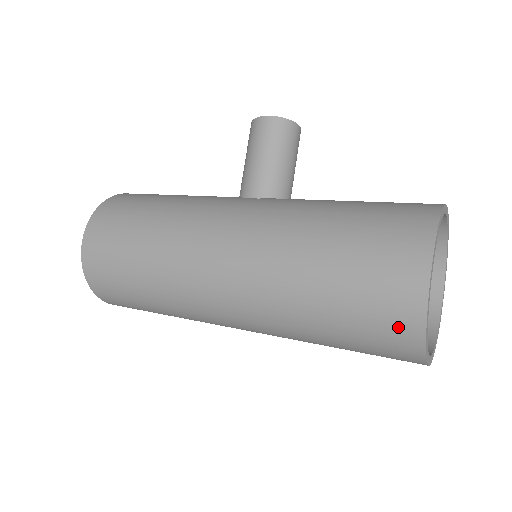
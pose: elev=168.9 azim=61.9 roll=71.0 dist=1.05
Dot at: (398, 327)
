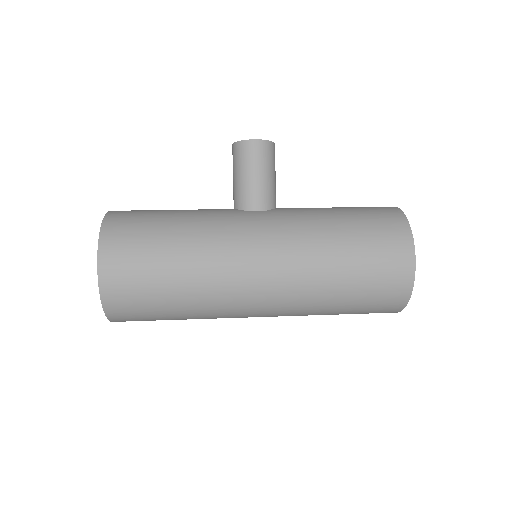
Dot at: (395, 295)
